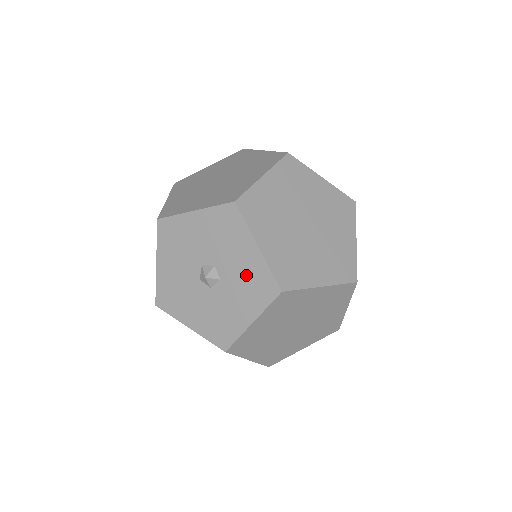
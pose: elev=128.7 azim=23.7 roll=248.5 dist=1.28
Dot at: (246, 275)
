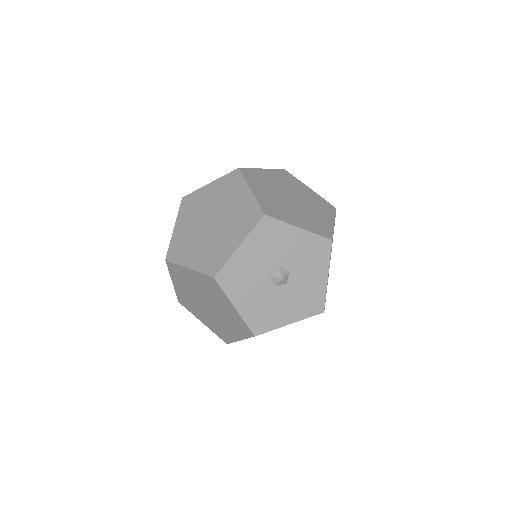
Dot at: (304, 252)
